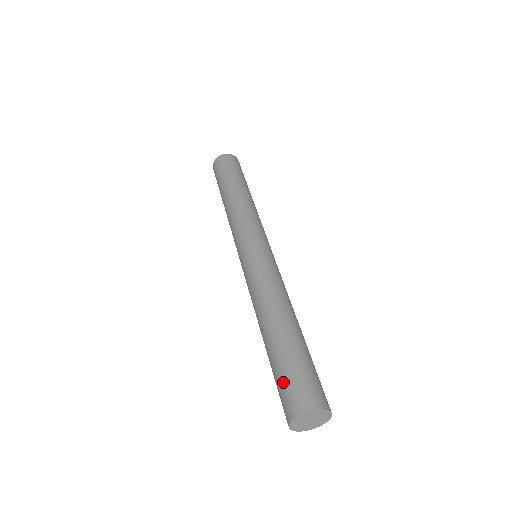
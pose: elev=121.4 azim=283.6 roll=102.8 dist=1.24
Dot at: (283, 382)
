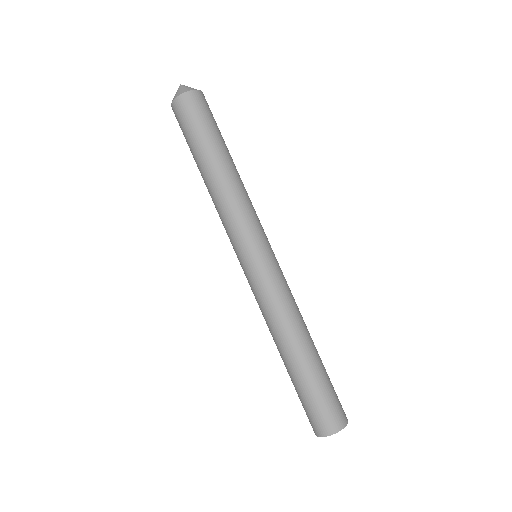
Dot at: (307, 408)
